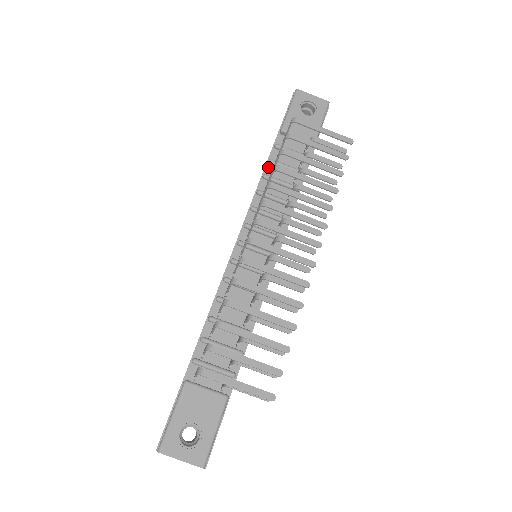
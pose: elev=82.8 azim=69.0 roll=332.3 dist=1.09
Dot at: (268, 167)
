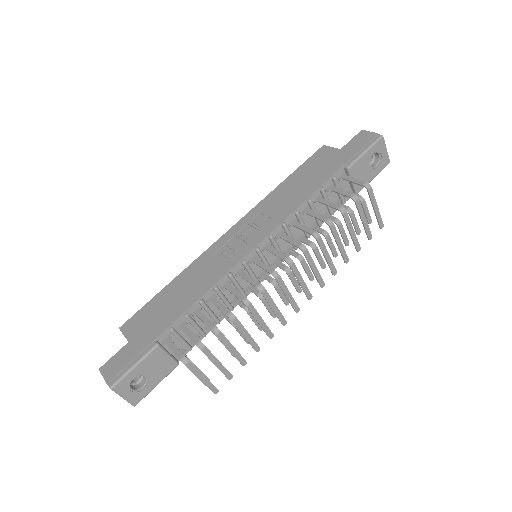
Dot at: (317, 193)
